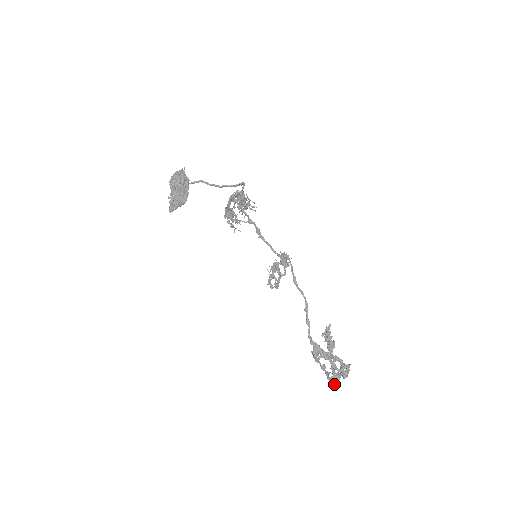
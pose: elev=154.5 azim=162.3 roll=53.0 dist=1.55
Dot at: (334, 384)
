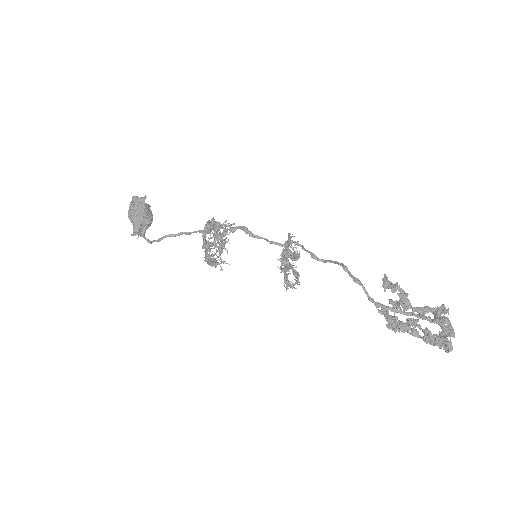
Dot at: (444, 345)
